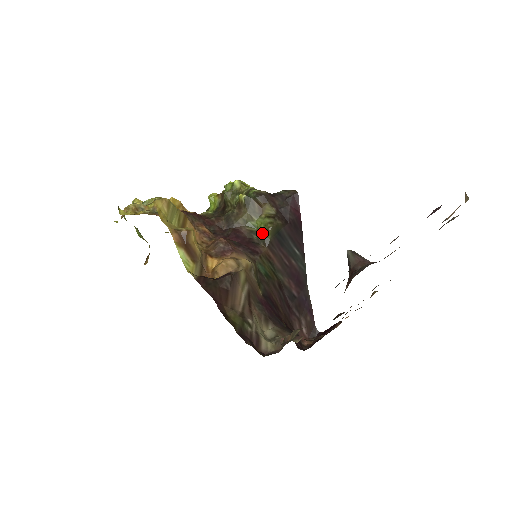
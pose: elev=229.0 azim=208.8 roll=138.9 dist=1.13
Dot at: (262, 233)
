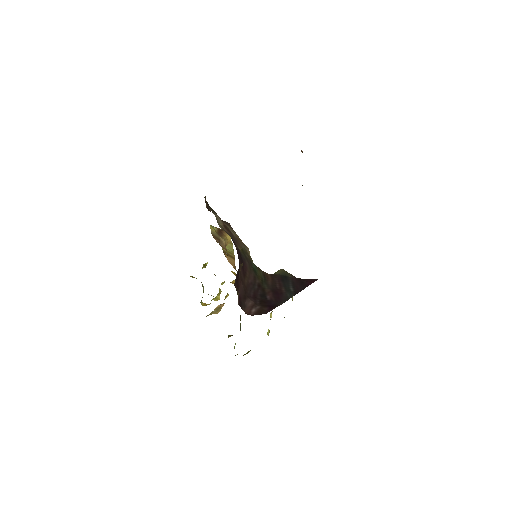
Dot at: occluded
